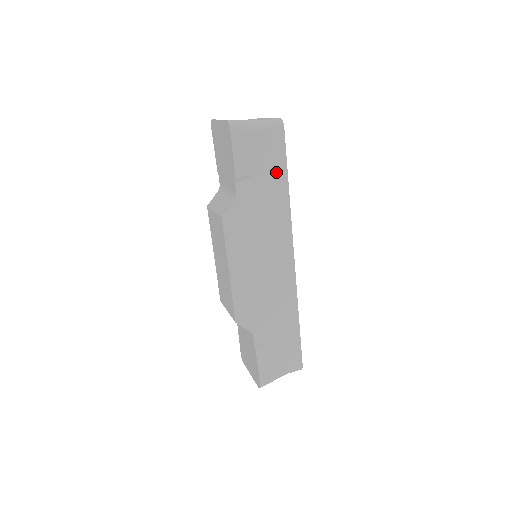
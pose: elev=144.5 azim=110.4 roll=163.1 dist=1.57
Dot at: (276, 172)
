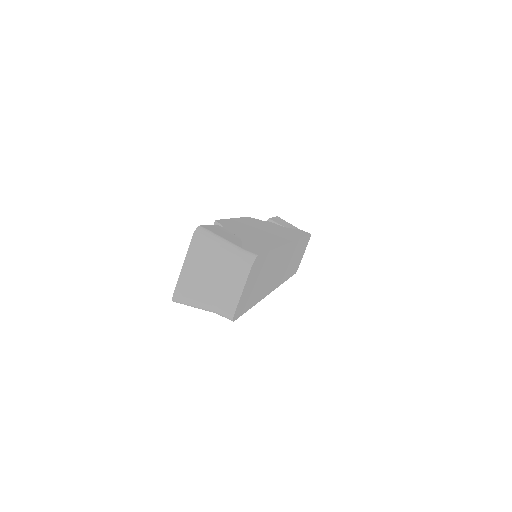
Dot at: occluded
